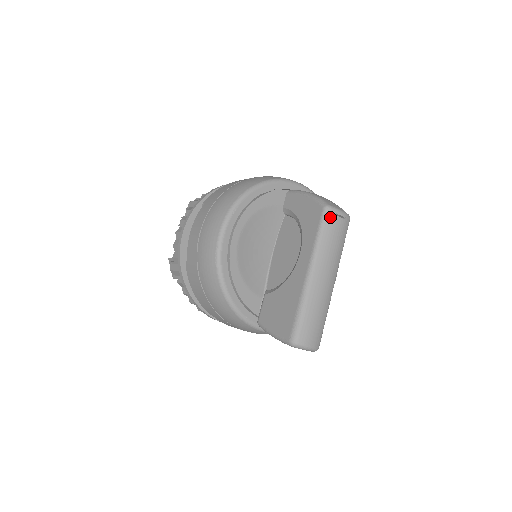
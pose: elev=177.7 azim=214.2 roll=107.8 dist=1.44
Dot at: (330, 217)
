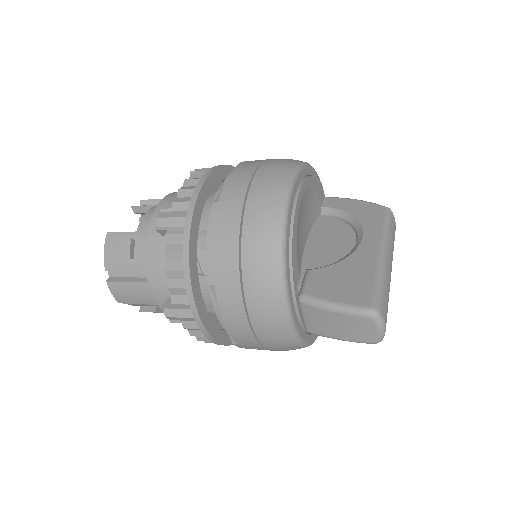
Dot at: (392, 218)
